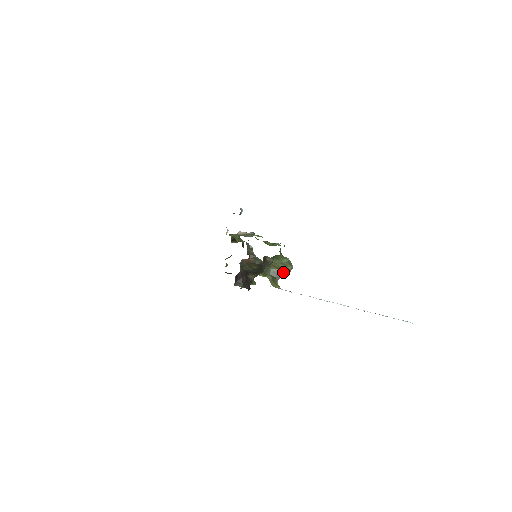
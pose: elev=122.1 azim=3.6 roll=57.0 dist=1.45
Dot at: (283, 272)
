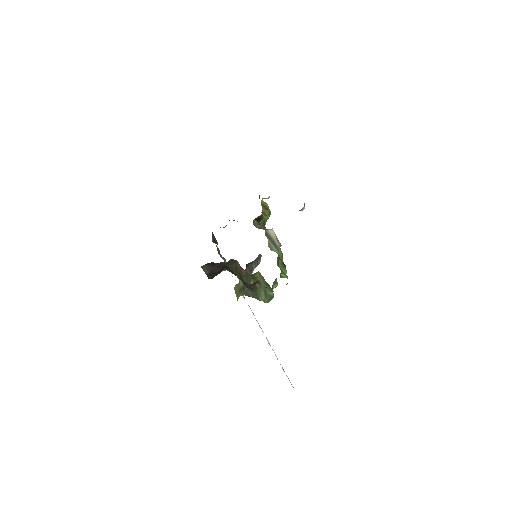
Dot at: (257, 295)
